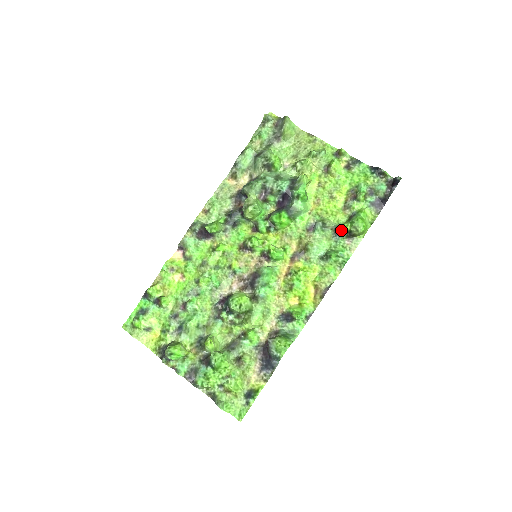
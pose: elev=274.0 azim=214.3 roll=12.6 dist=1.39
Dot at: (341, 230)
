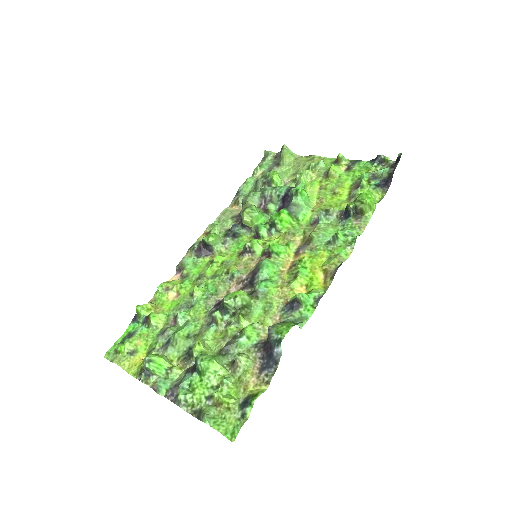
Dot at: (346, 212)
